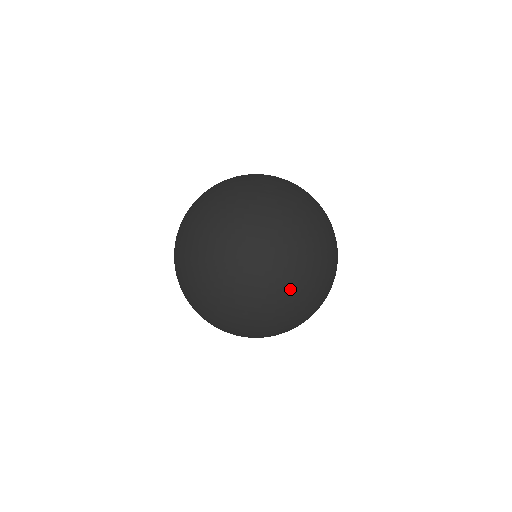
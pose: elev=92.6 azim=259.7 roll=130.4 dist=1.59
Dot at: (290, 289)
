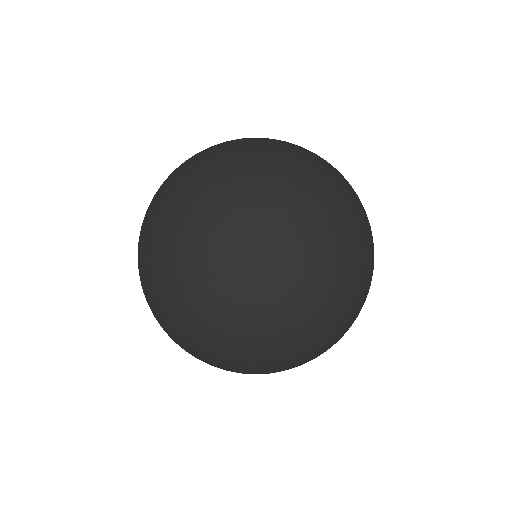
Dot at: occluded
